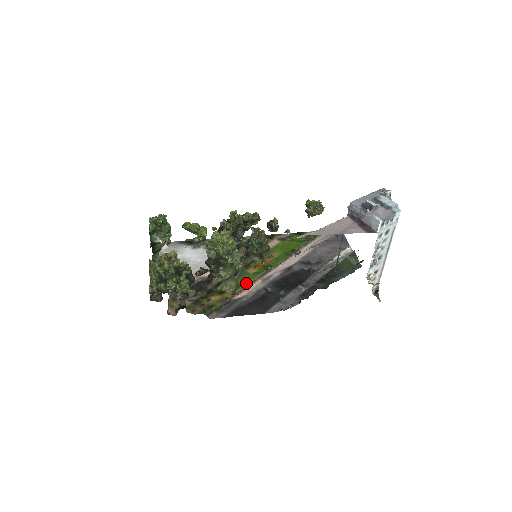
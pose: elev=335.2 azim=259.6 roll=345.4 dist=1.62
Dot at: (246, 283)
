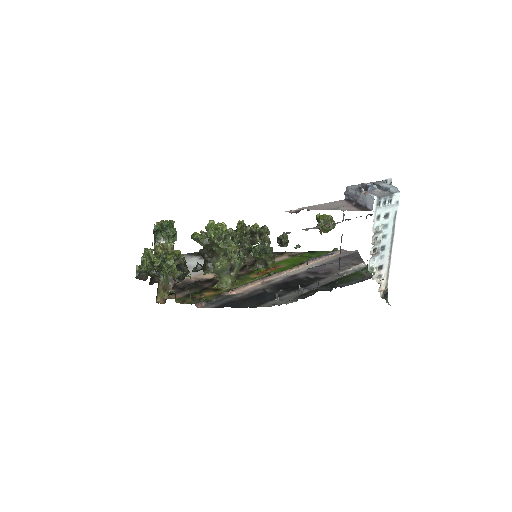
Dot at: (243, 282)
